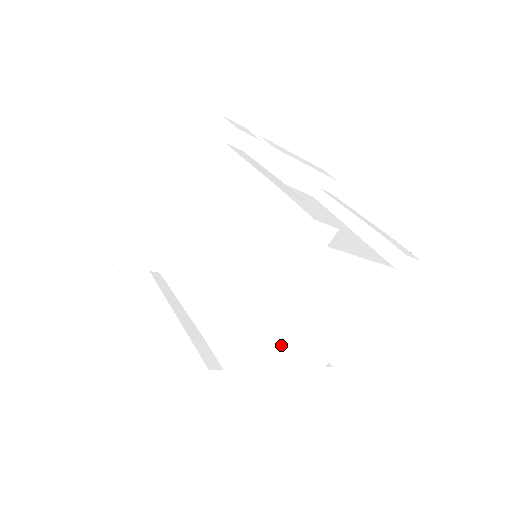
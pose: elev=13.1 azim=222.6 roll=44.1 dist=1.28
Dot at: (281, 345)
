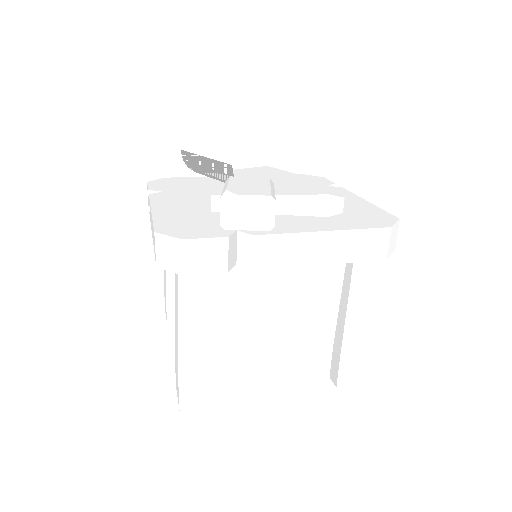
Dot at: occluded
